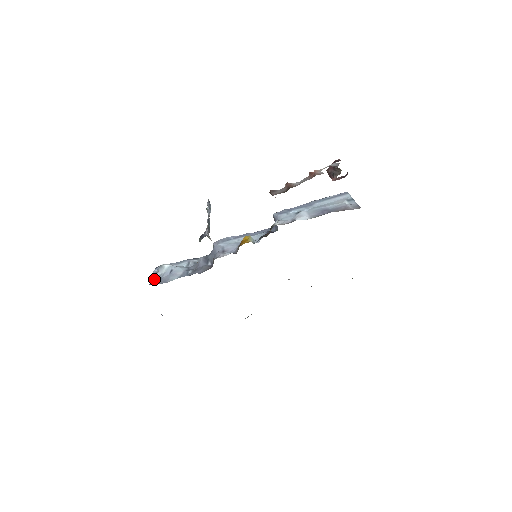
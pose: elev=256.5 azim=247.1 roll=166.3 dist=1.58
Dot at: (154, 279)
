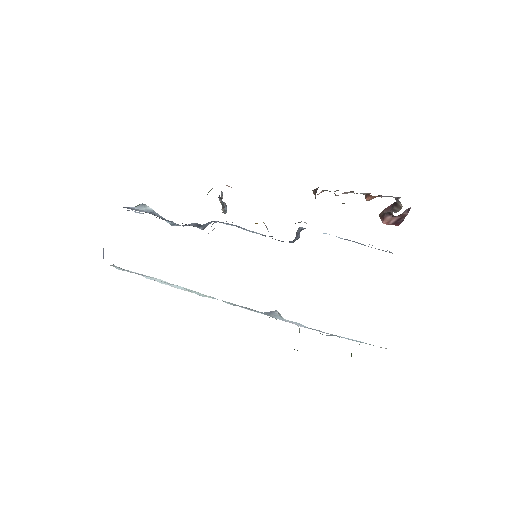
Dot at: (127, 207)
